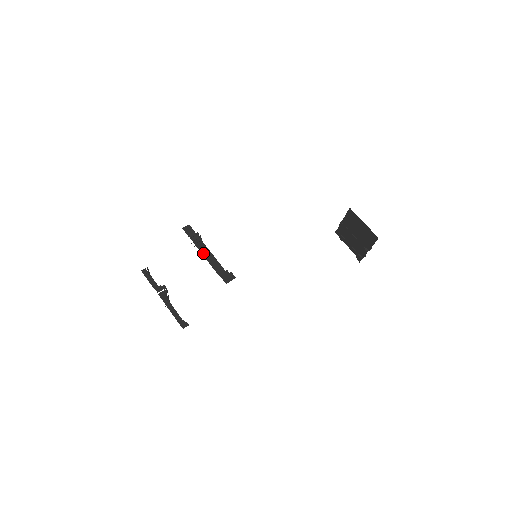
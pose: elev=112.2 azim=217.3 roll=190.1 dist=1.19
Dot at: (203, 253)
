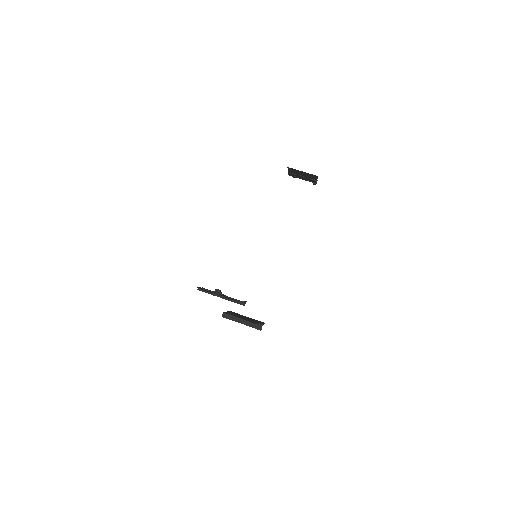
Dot at: occluded
